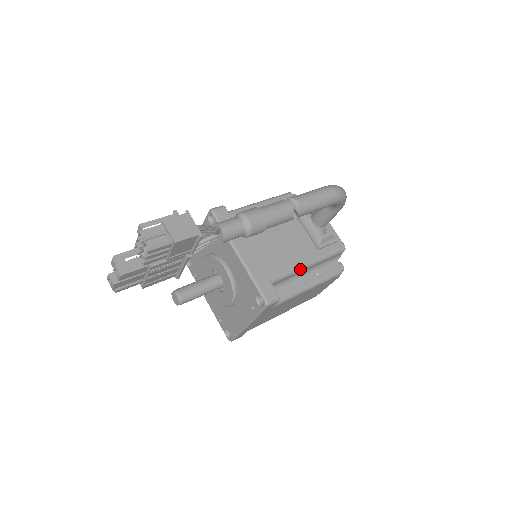
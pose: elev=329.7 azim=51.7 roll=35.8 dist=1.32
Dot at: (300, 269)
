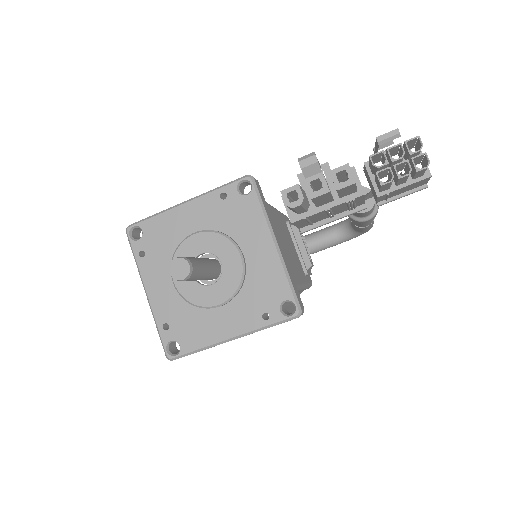
Dot at: (302, 288)
